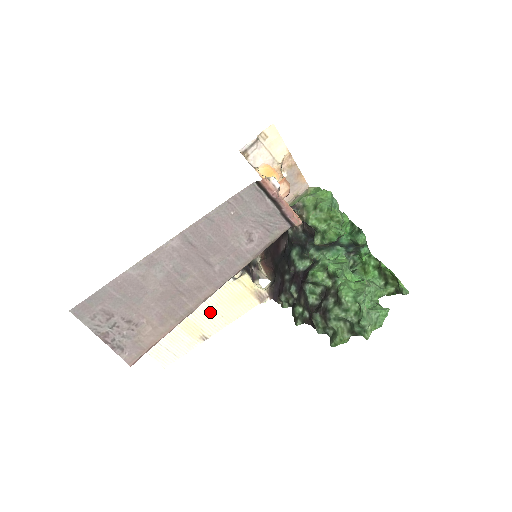
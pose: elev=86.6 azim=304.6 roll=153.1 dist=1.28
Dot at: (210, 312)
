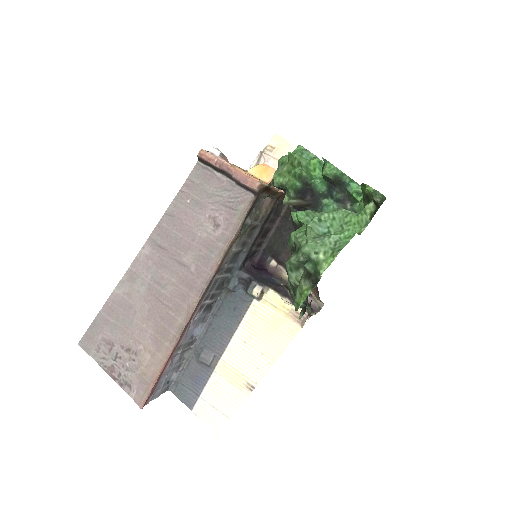
Dot at: (246, 349)
